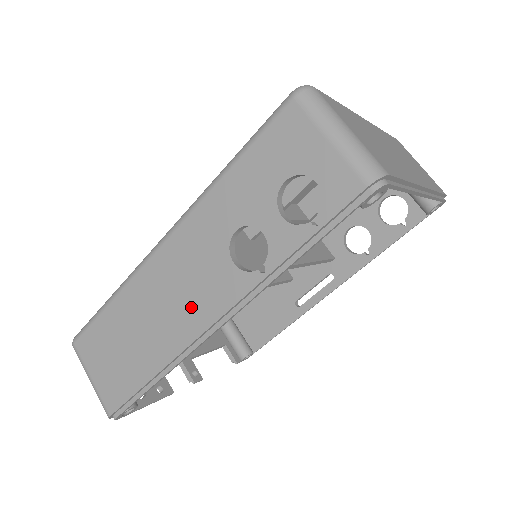
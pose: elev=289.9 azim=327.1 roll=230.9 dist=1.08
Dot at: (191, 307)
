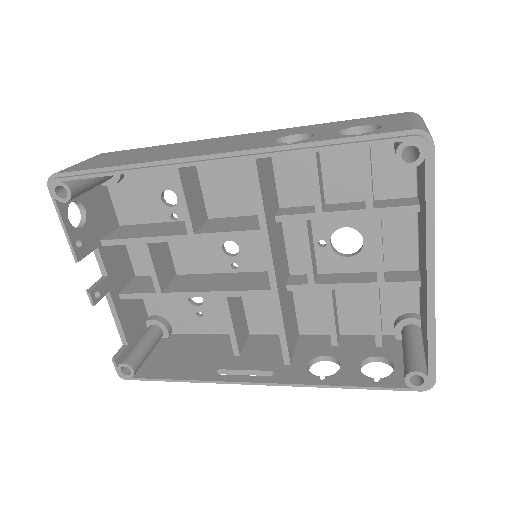
Dot at: (212, 149)
